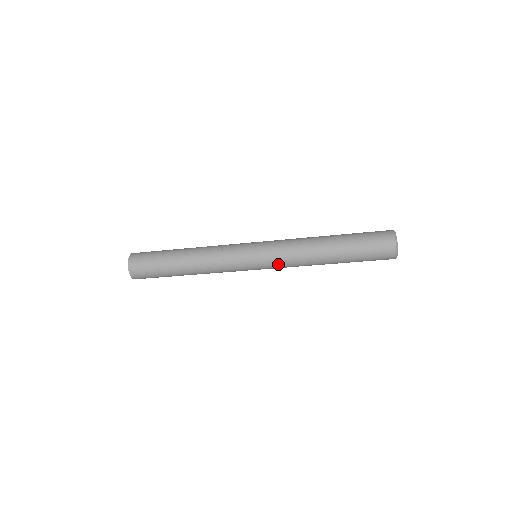
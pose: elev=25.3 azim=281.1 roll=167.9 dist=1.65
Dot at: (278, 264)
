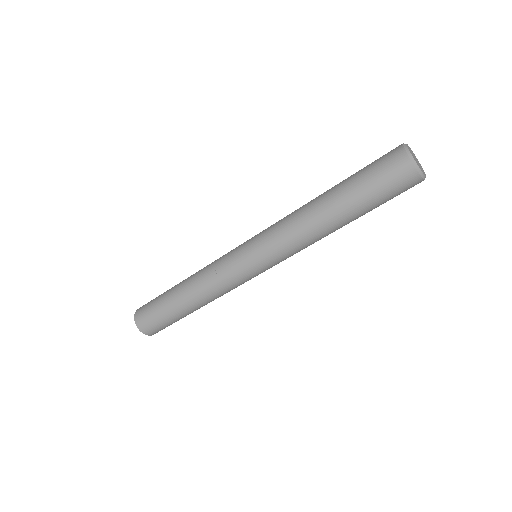
Dot at: (271, 242)
